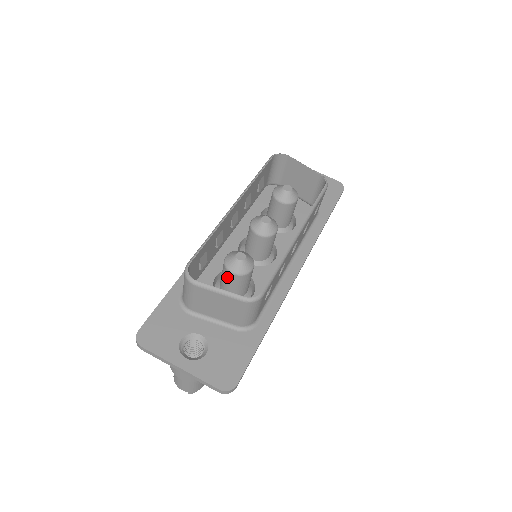
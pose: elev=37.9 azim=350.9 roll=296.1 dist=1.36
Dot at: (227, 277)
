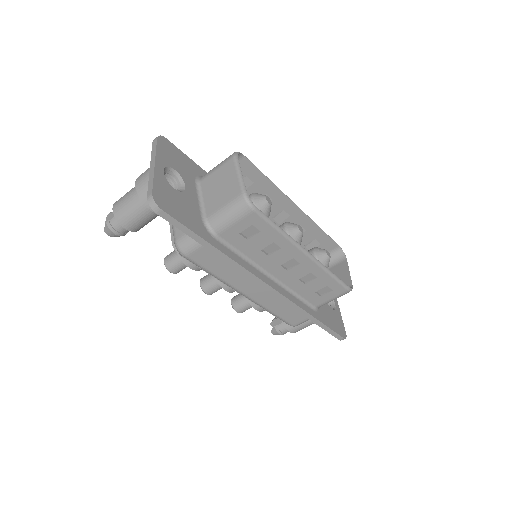
Dot at: occluded
